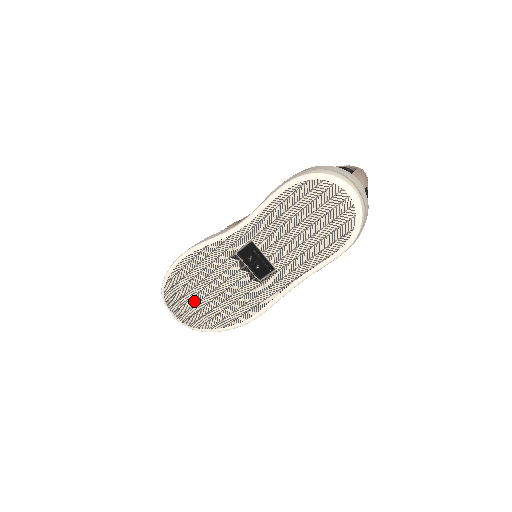
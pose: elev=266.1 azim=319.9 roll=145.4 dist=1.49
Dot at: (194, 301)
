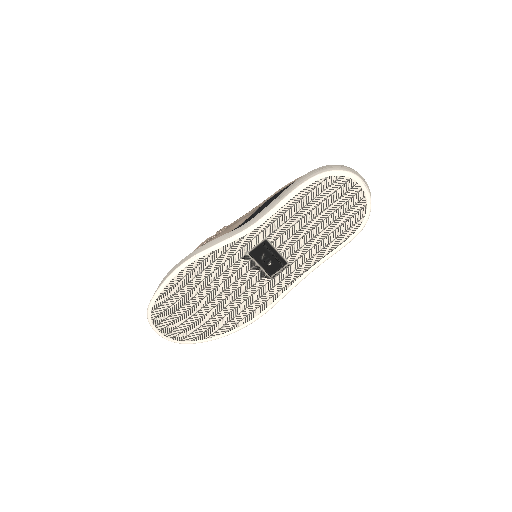
Dot at: (192, 312)
